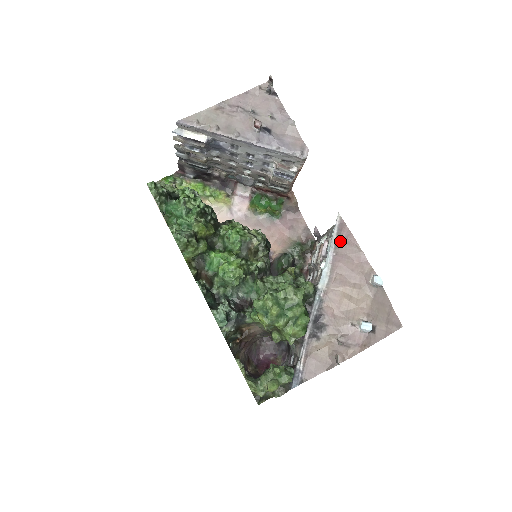
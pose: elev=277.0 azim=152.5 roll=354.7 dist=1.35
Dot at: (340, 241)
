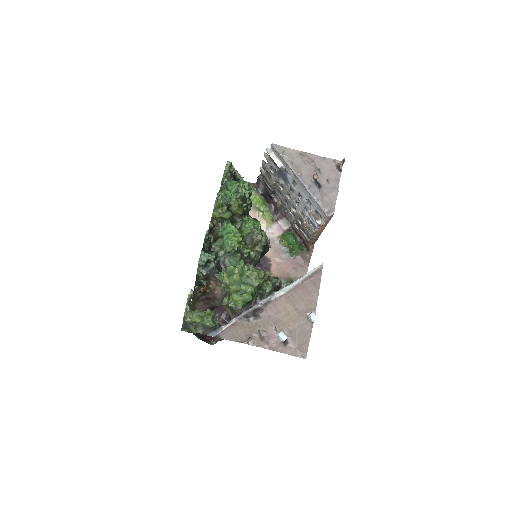
Dot at: (310, 278)
